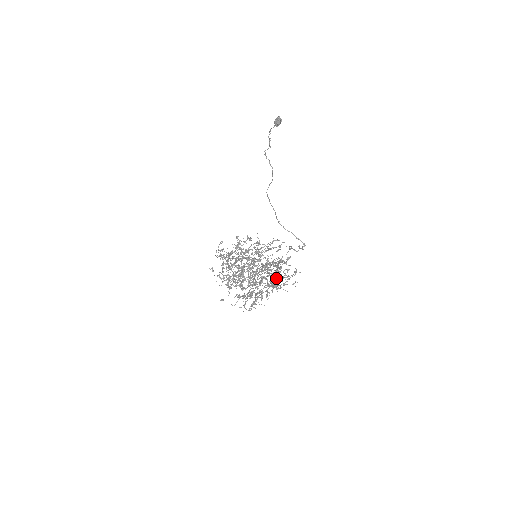
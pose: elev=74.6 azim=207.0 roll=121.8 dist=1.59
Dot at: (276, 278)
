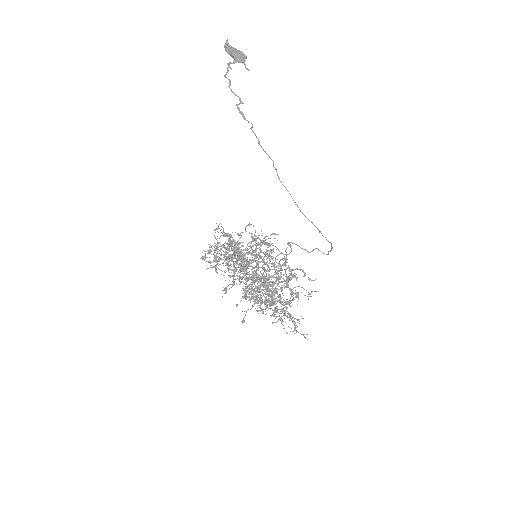
Dot at: occluded
